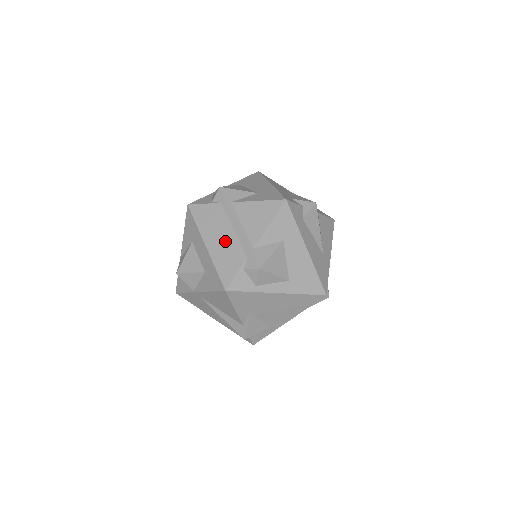
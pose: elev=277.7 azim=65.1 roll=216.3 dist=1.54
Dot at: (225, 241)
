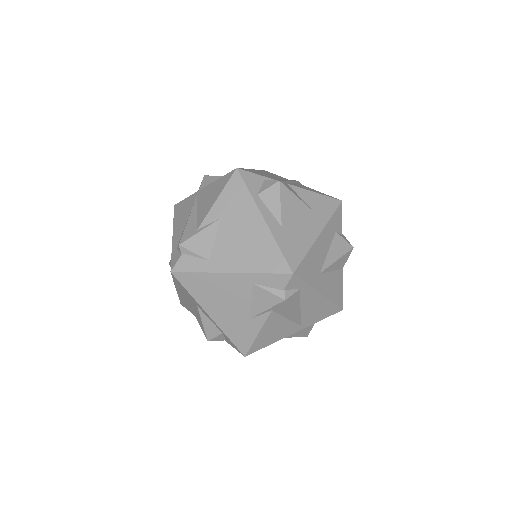
Dot at: occluded
